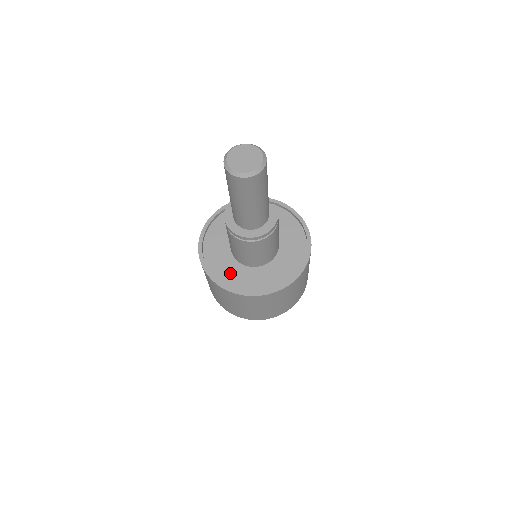
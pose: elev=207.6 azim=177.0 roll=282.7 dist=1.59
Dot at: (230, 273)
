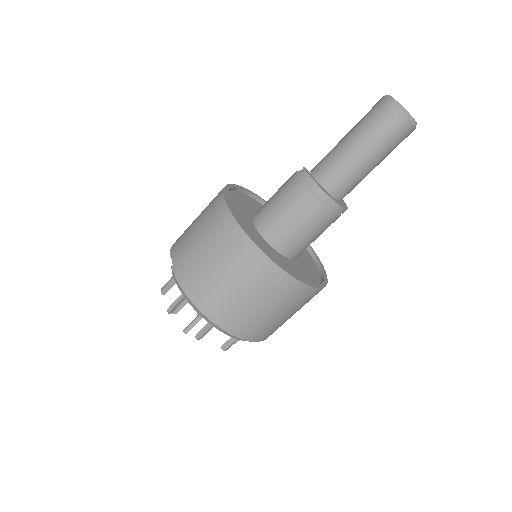
Dot at: (290, 268)
